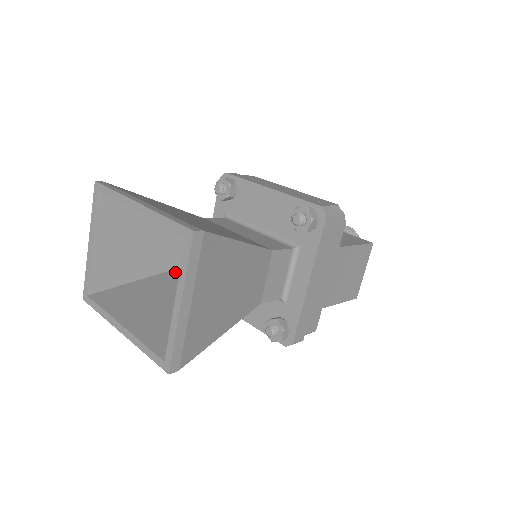
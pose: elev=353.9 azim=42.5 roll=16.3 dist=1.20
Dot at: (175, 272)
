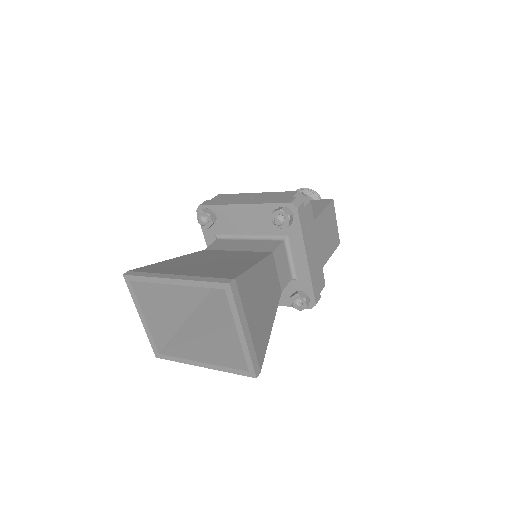
Dot at: (206, 301)
